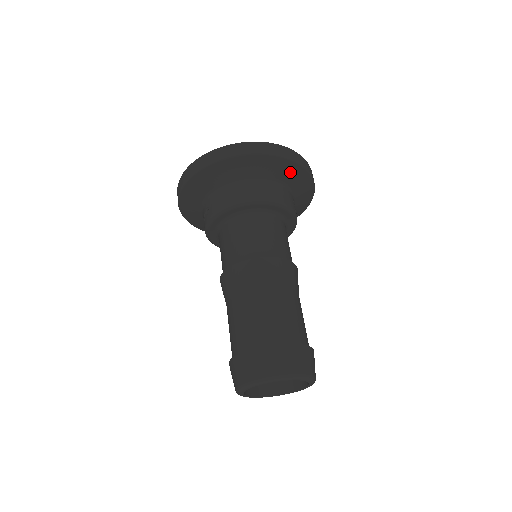
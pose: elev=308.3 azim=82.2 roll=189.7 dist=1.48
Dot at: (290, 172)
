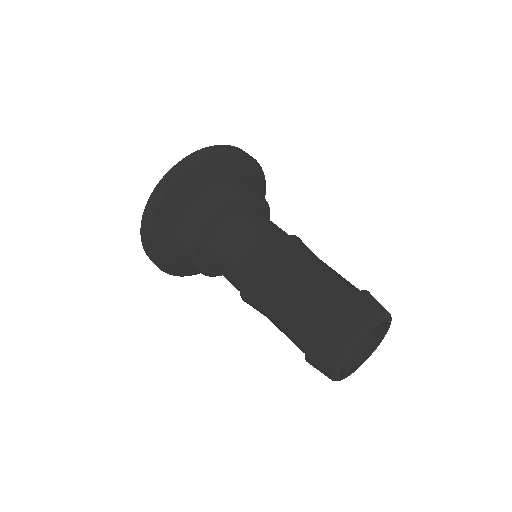
Dot at: (201, 176)
